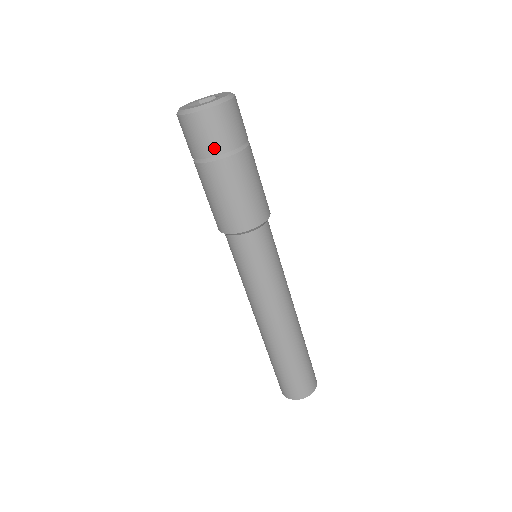
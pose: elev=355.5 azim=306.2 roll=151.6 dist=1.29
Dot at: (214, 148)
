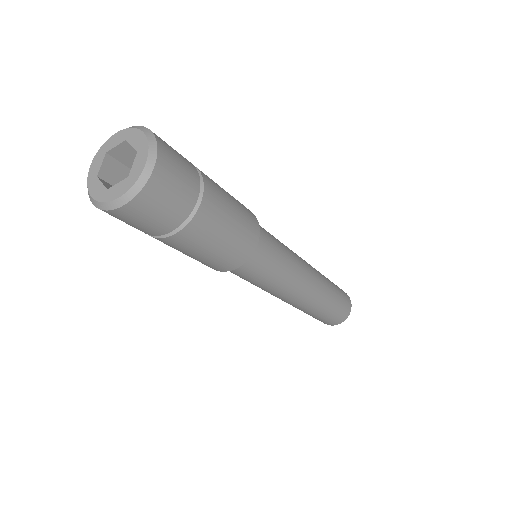
Dot at: occluded
